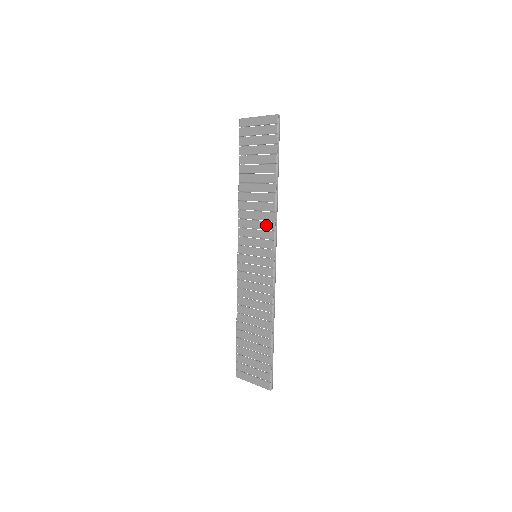
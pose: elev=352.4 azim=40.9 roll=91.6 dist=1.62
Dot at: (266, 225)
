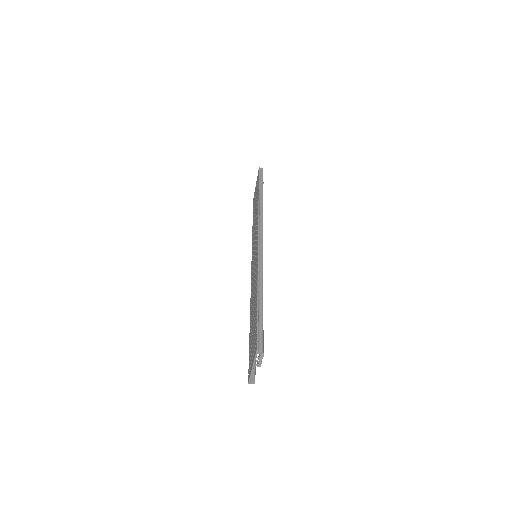
Dot at: occluded
